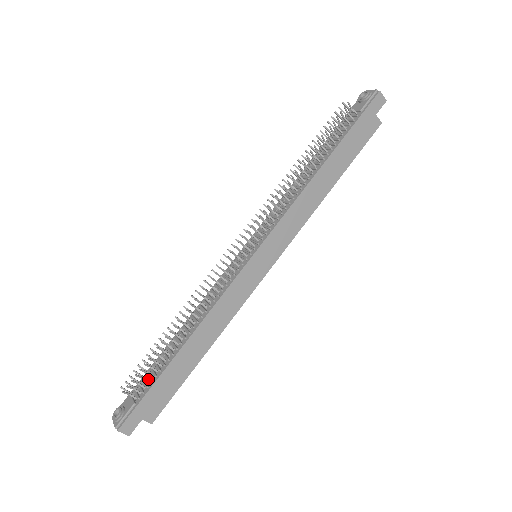
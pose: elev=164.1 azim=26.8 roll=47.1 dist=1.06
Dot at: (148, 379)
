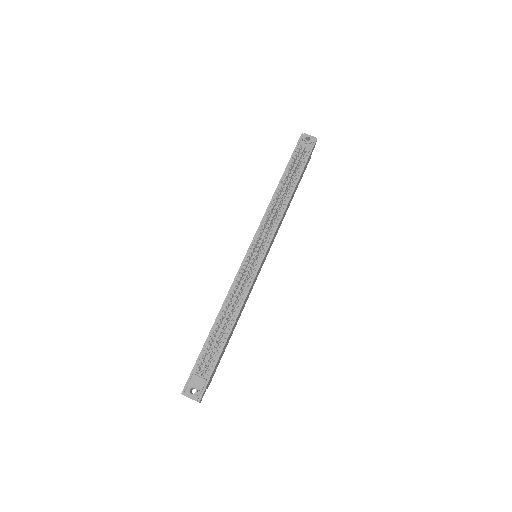
Dot at: (207, 360)
